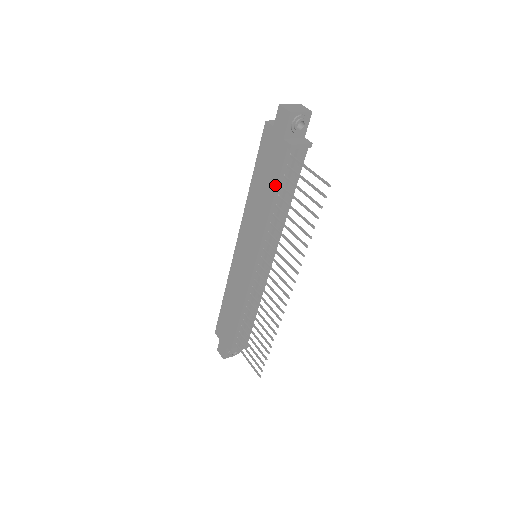
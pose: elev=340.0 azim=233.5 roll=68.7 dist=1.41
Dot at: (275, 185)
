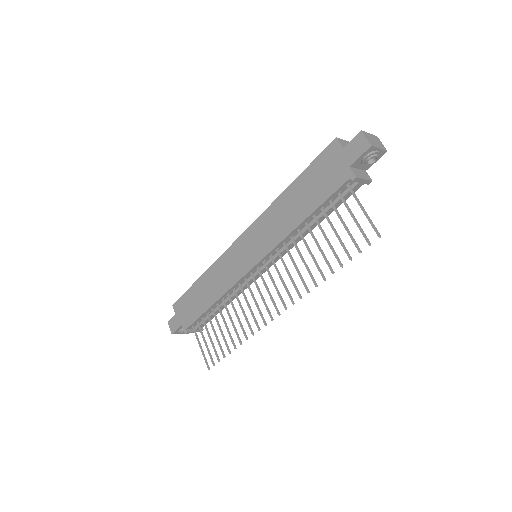
Dot at: (317, 205)
